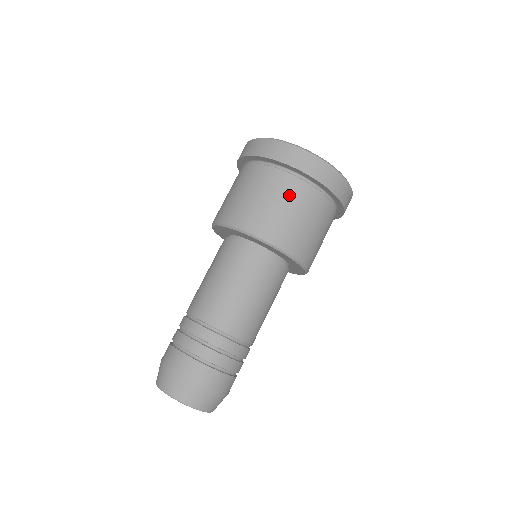
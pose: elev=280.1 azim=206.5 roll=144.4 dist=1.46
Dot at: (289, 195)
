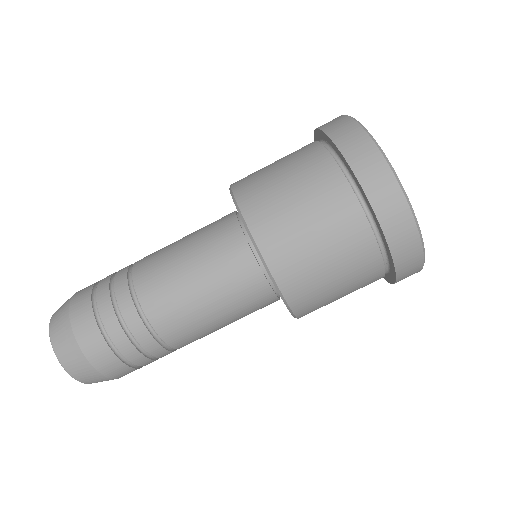
Dot at: (304, 169)
